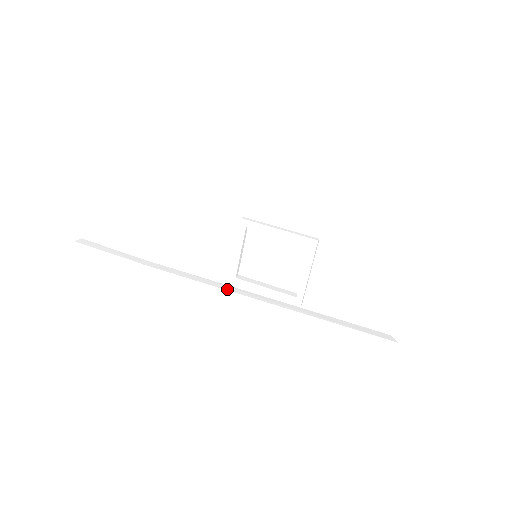
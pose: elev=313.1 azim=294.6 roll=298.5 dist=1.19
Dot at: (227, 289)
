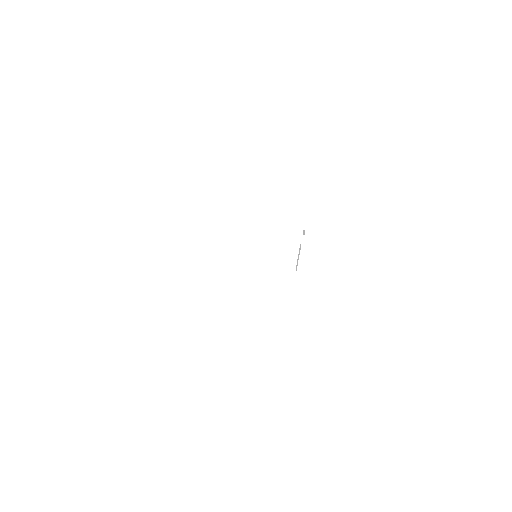
Dot at: (239, 281)
